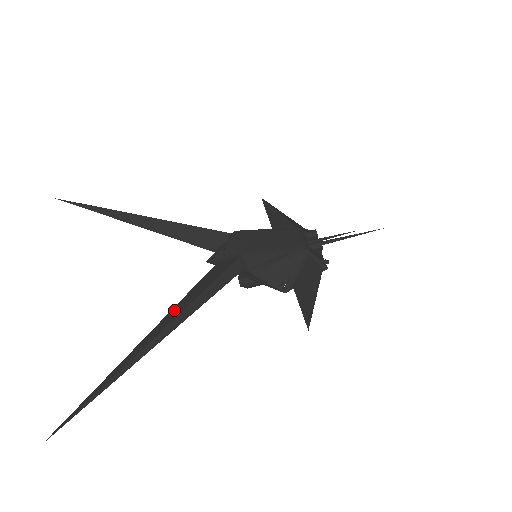
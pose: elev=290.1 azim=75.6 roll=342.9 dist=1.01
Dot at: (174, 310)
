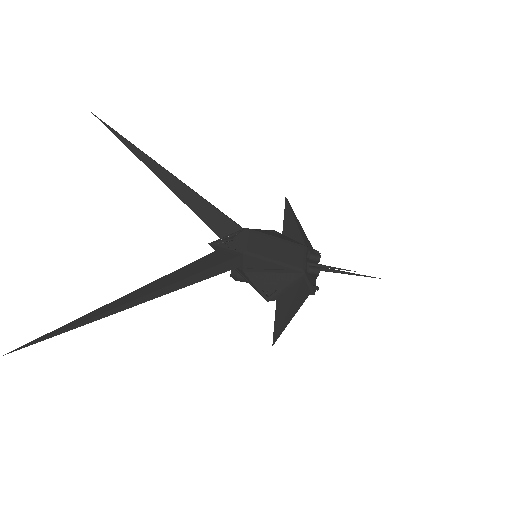
Dot at: (161, 280)
